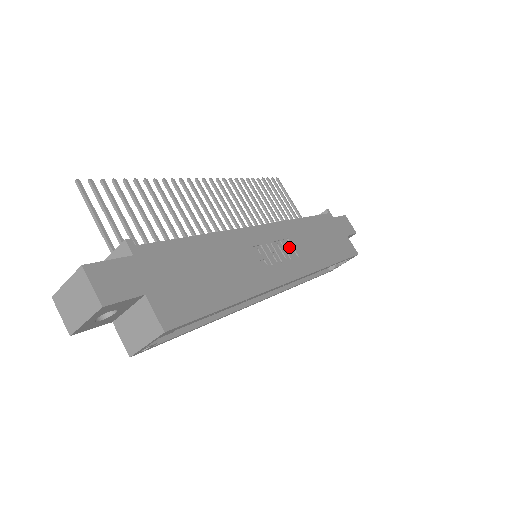
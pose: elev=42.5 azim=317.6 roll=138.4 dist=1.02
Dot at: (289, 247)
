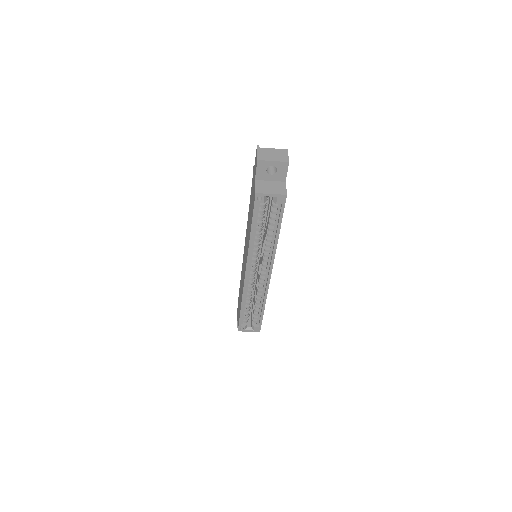
Dot at: occluded
